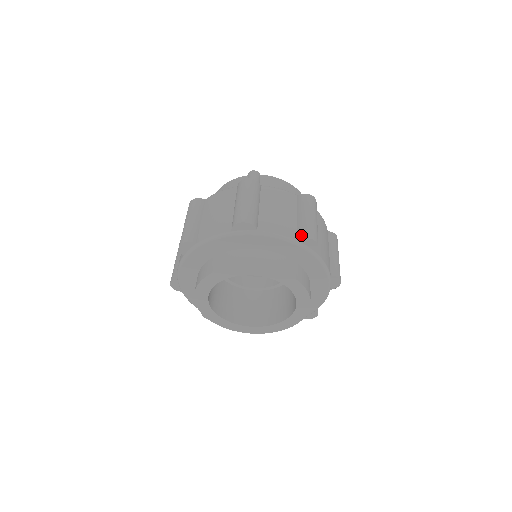
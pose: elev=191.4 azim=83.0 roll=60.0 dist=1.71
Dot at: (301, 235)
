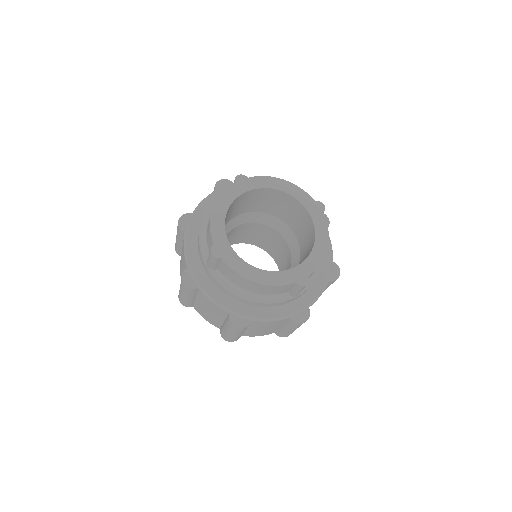
Dot at: occluded
